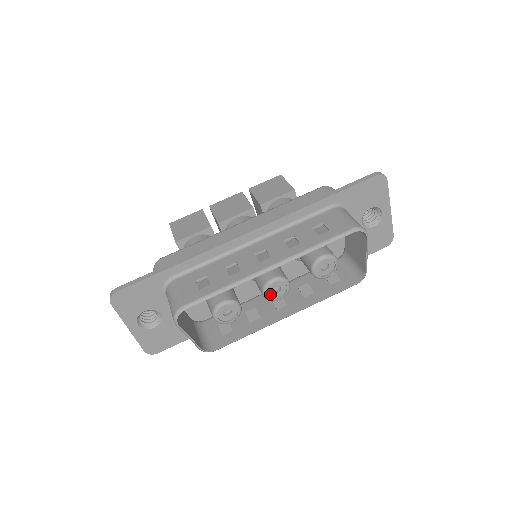
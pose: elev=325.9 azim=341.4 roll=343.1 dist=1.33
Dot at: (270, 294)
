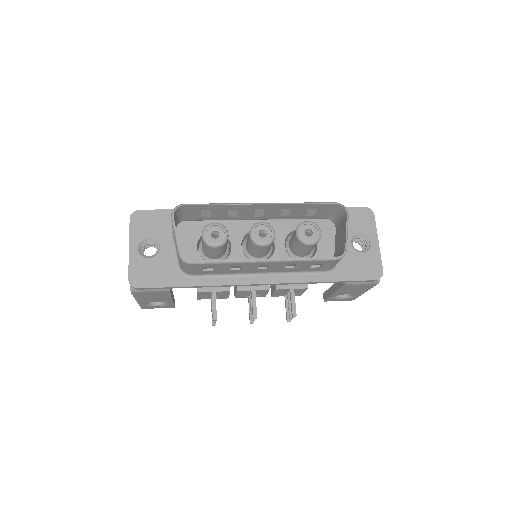
Dot at: (256, 236)
